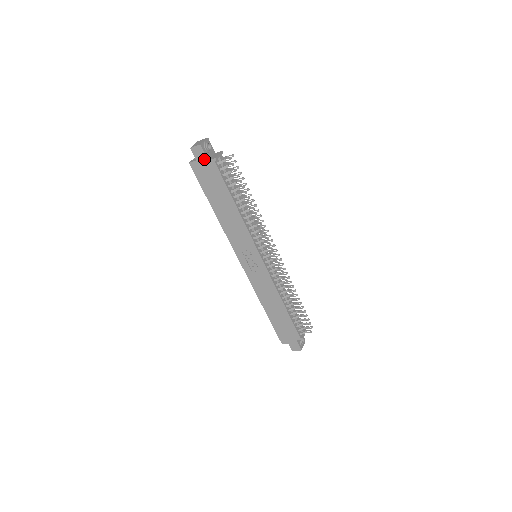
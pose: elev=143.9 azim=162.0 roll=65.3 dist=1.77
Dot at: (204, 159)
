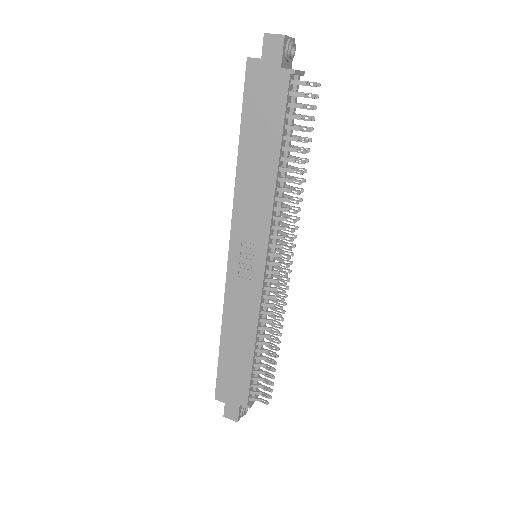
Dot at: (275, 62)
